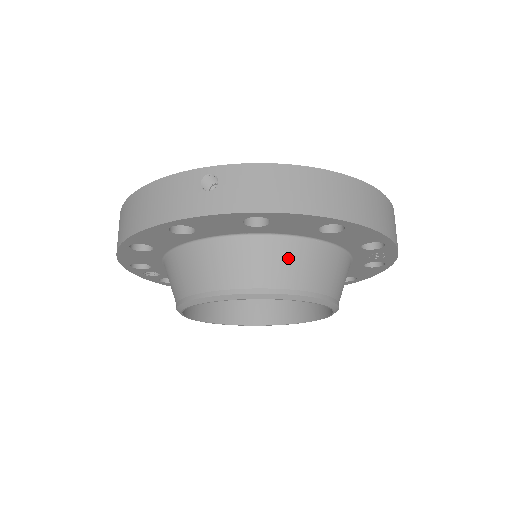
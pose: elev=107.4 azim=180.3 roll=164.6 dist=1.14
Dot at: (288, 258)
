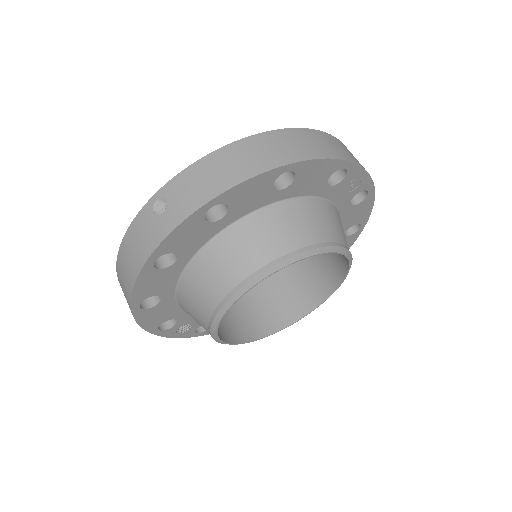
Dot at: (267, 230)
